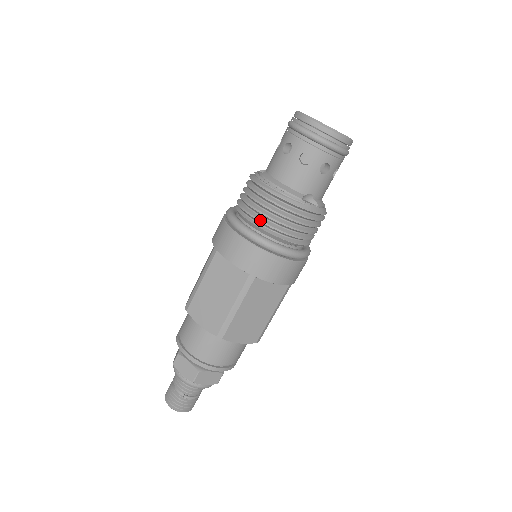
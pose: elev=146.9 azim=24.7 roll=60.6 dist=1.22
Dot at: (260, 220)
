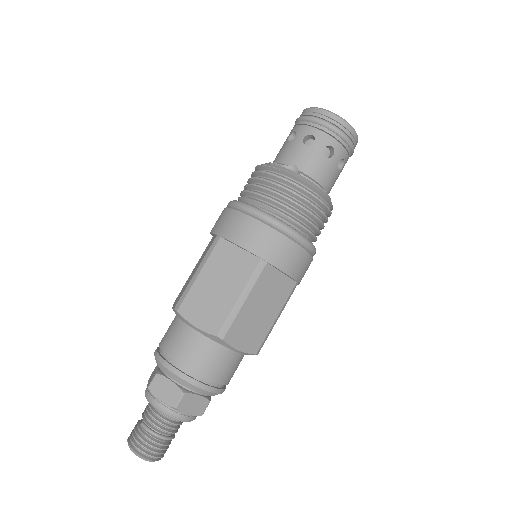
Dot at: (243, 191)
